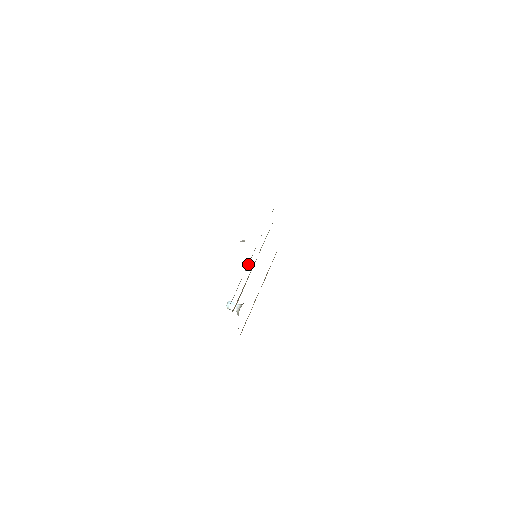
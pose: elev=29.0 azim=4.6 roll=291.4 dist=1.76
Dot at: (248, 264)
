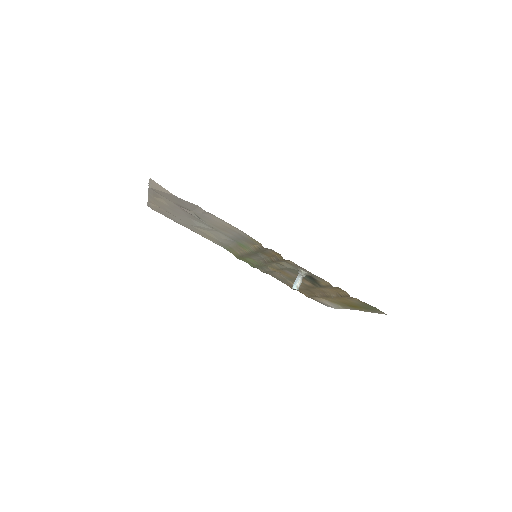
Dot at: occluded
